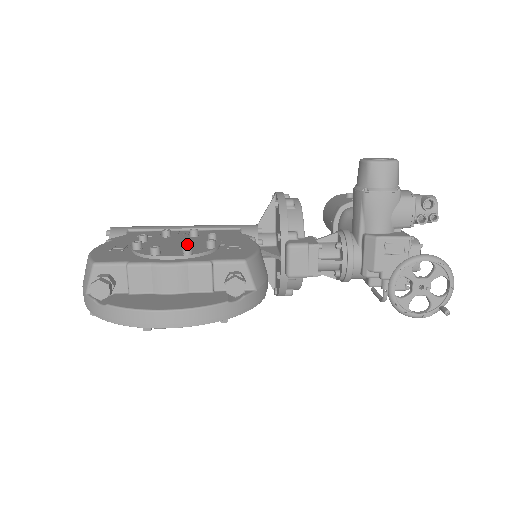
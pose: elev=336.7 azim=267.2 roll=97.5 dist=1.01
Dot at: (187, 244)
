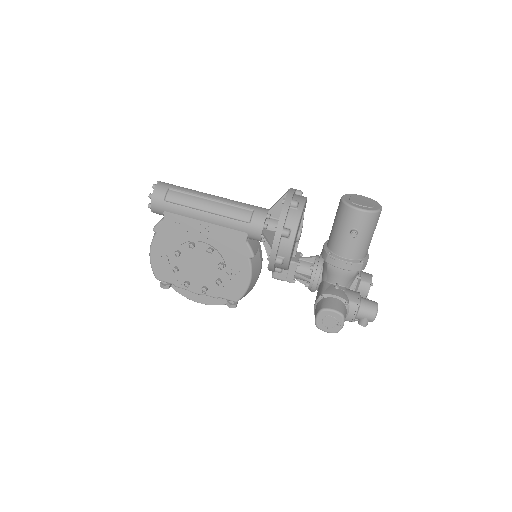
Dot at: (205, 269)
